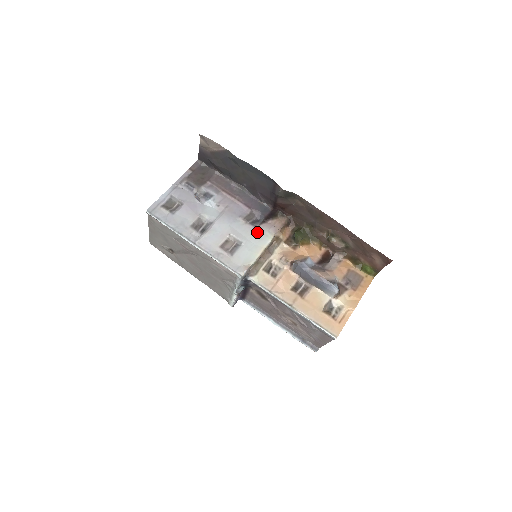
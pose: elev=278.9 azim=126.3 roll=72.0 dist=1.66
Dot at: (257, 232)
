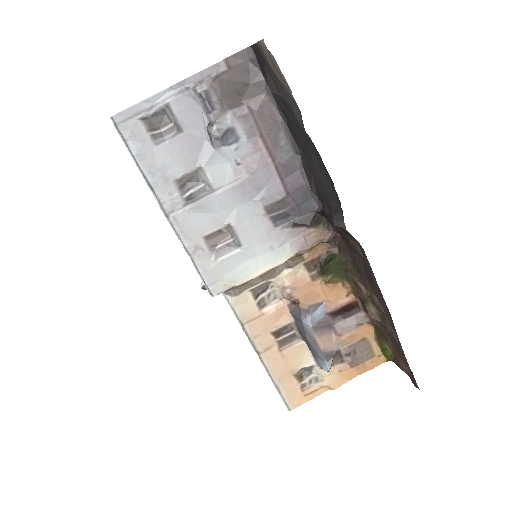
Dot at: (273, 238)
